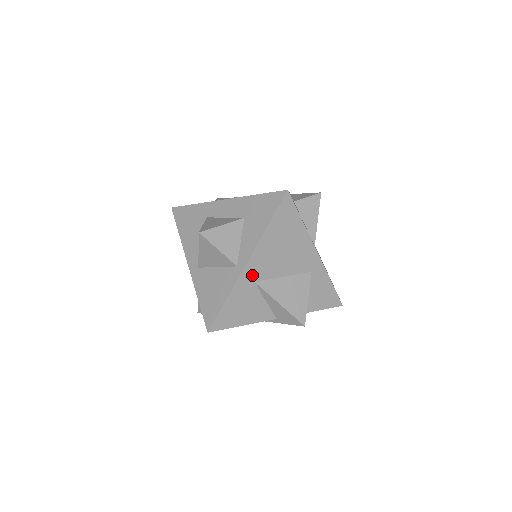
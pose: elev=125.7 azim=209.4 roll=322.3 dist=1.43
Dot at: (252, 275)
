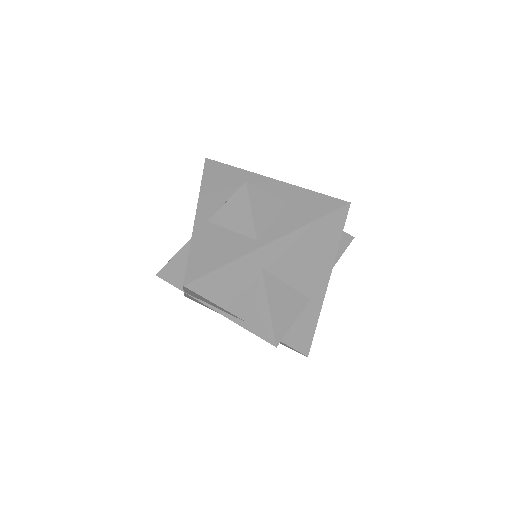
Dot at: (265, 259)
